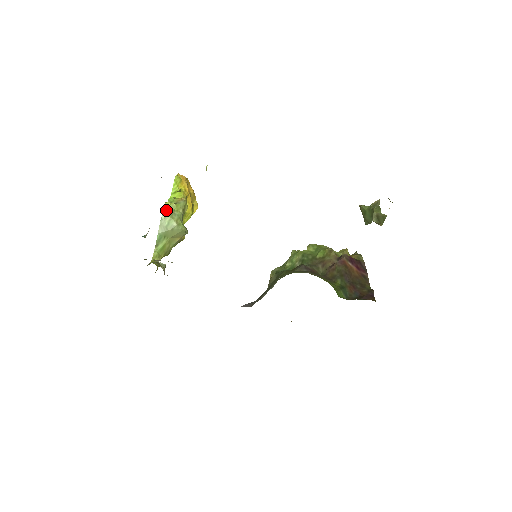
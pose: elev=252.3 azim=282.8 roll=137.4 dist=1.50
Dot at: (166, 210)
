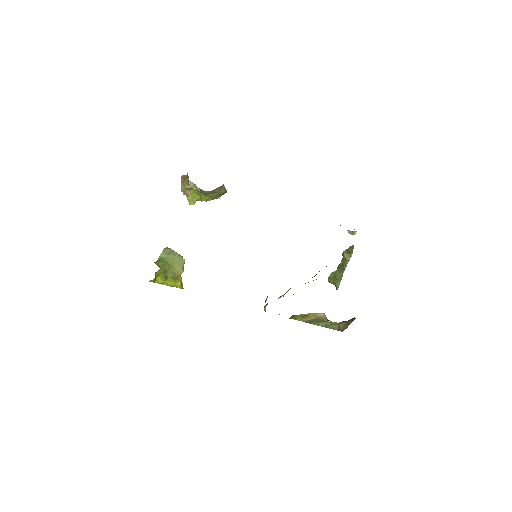
Dot at: occluded
